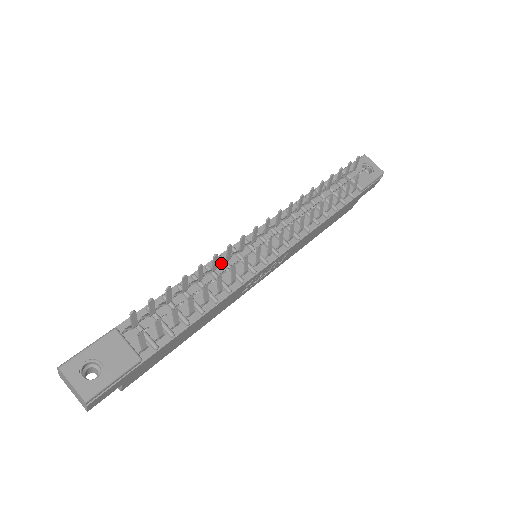
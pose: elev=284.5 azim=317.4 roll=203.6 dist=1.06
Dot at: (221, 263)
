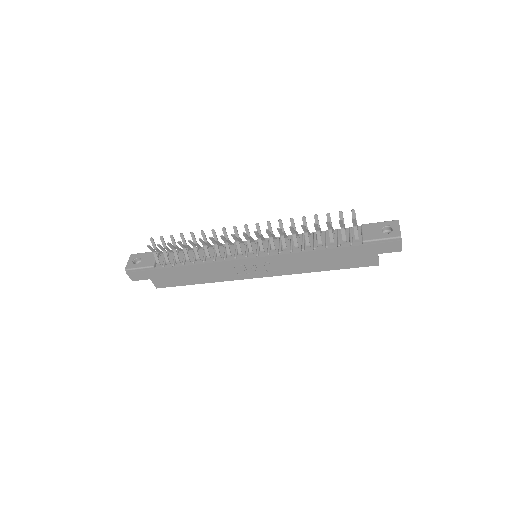
Dot at: (217, 243)
